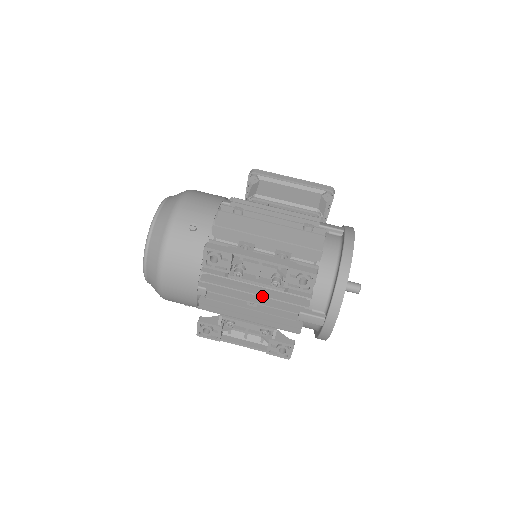
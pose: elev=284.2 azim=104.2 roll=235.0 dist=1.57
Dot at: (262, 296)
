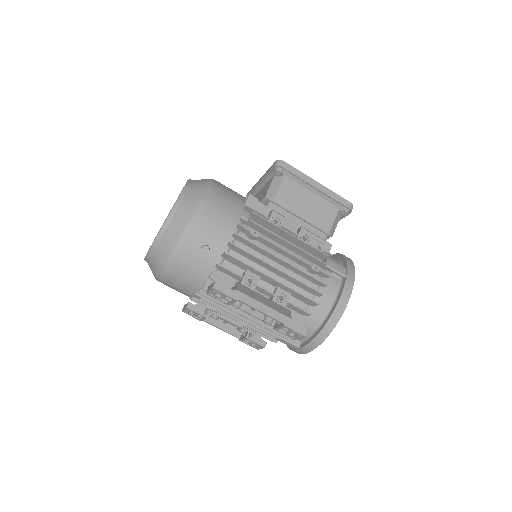
Dot at: (252, 321)
